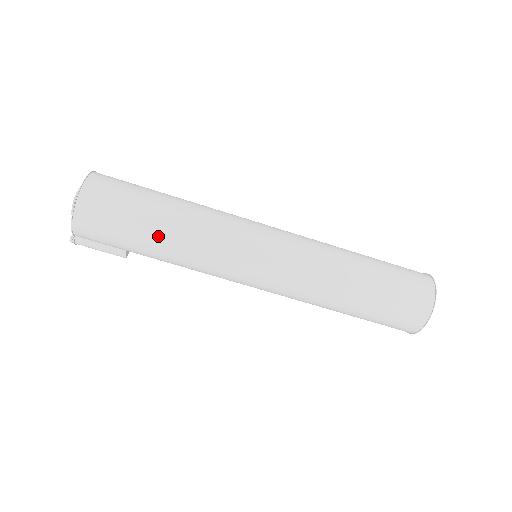
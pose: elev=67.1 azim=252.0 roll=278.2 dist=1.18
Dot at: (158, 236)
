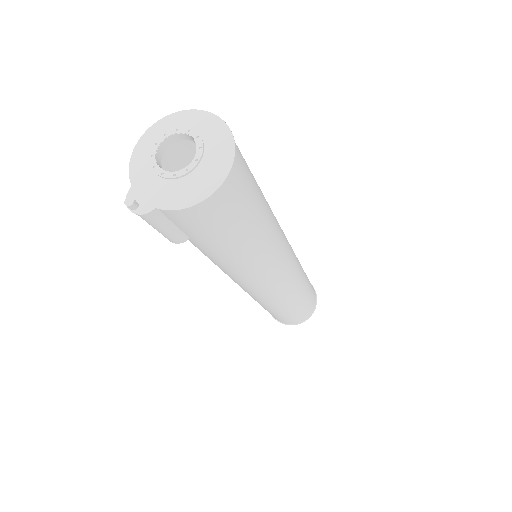
Dot at: (252, 240)
